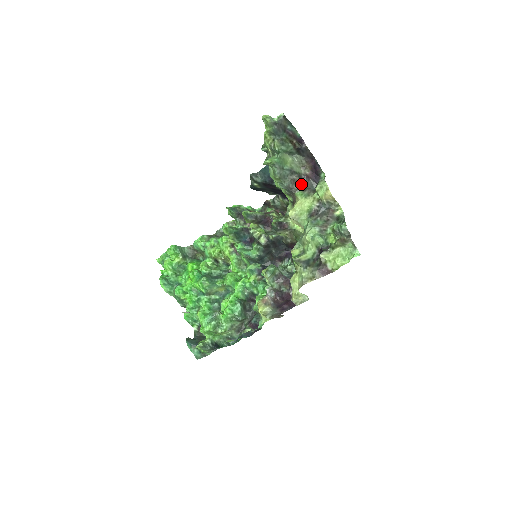
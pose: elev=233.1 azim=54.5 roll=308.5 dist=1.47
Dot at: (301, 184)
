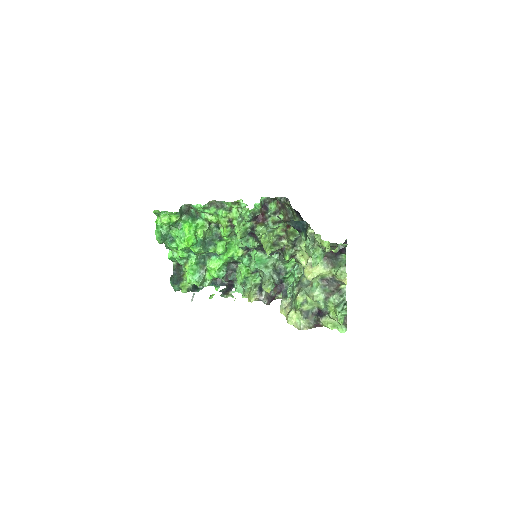
Dot at: (325, 254)
